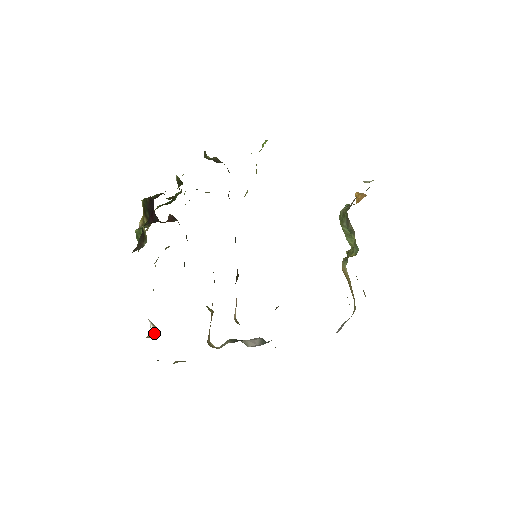
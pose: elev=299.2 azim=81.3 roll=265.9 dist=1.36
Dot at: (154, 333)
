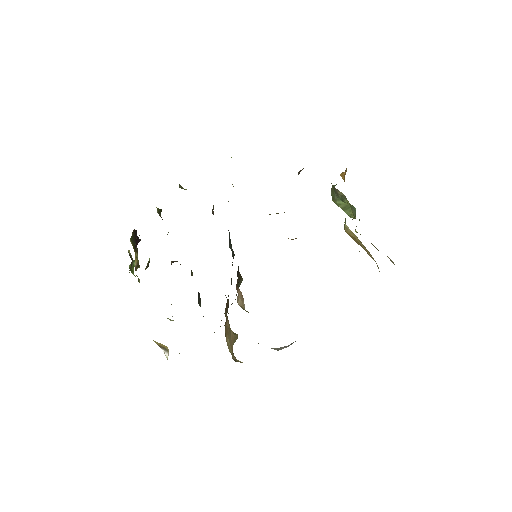
Dot at: occluded
